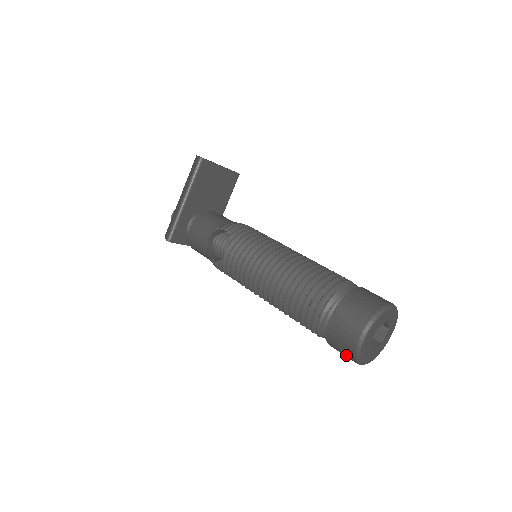
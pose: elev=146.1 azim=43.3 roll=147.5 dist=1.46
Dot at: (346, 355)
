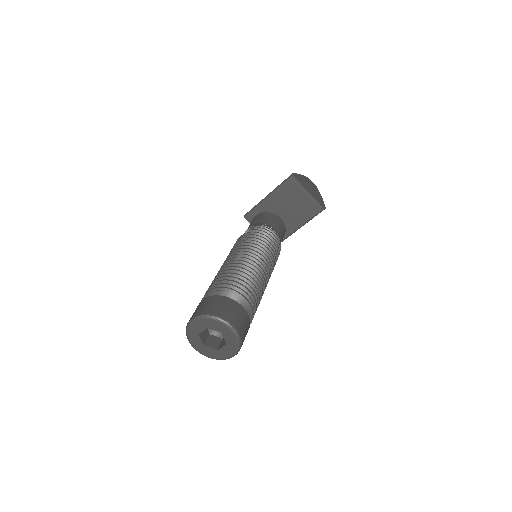
Dot at: occluded
